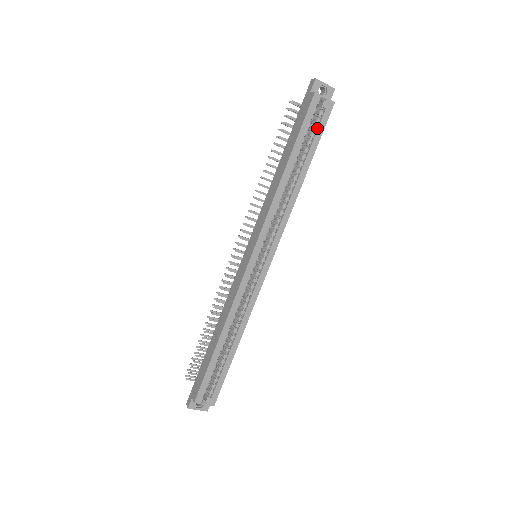
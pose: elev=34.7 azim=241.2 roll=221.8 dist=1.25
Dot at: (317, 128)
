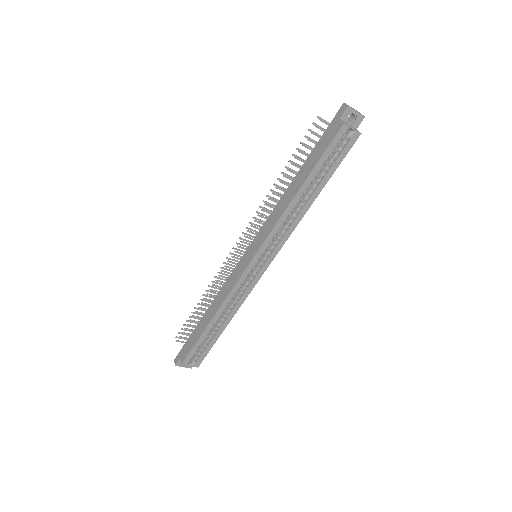
Dot at: (338, 155)
